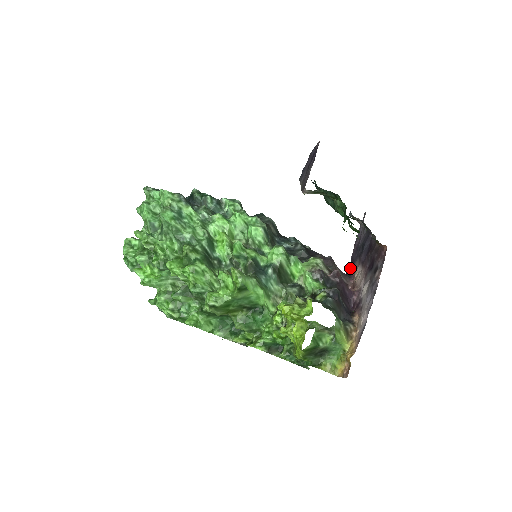
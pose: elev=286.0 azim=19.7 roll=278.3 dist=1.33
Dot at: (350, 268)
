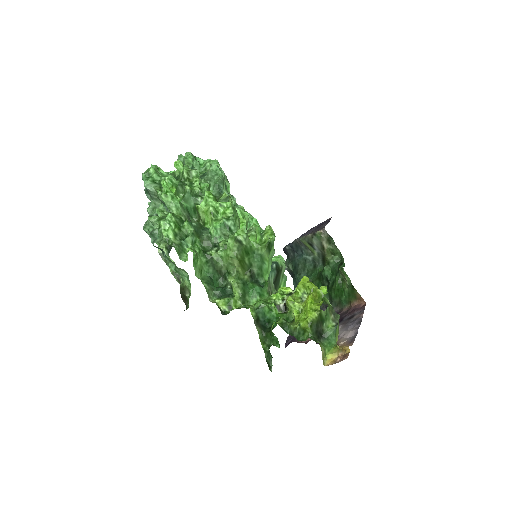
Dot at: (285, 345)
